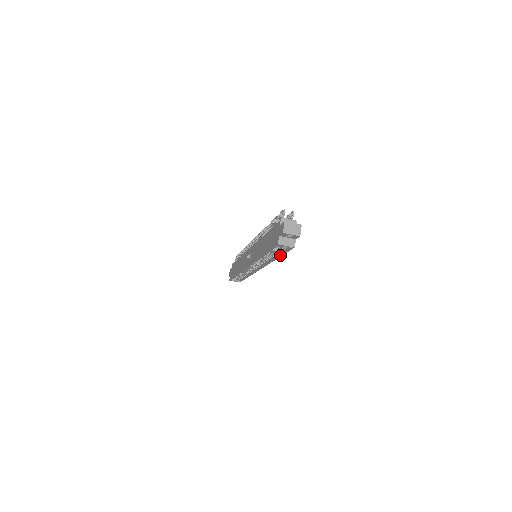
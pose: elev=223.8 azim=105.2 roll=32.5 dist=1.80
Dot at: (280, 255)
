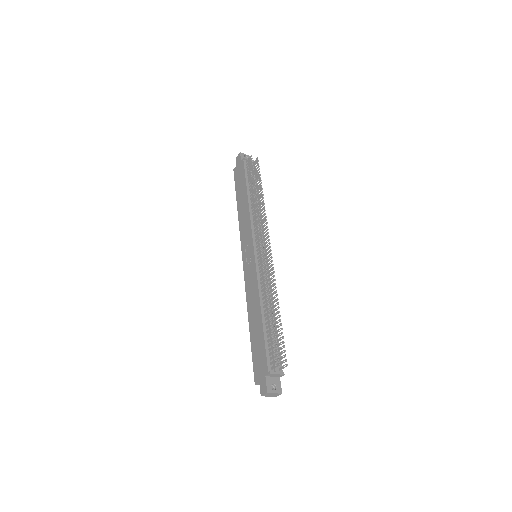
Dot at: occluded
